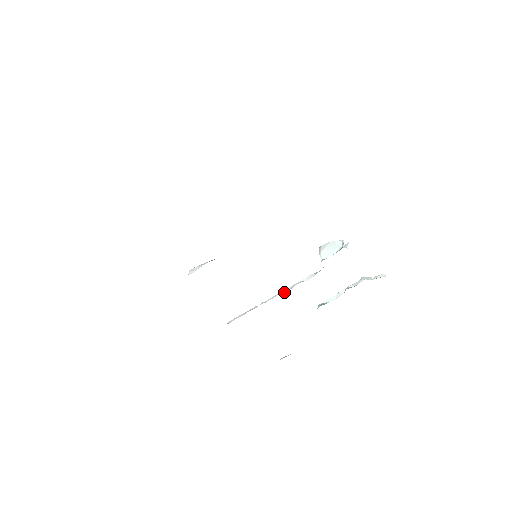
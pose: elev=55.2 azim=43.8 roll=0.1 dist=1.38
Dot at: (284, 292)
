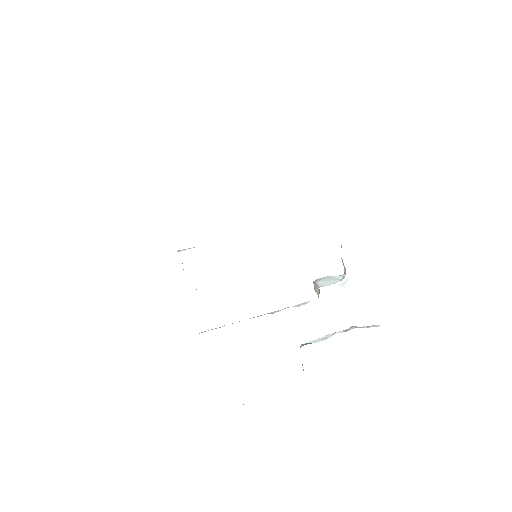
Dot at: (272, 313)
